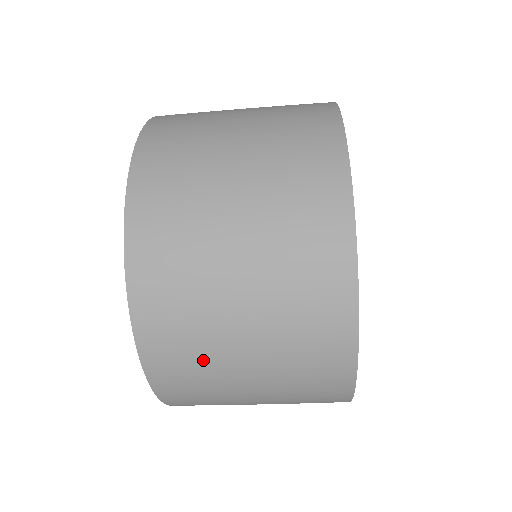
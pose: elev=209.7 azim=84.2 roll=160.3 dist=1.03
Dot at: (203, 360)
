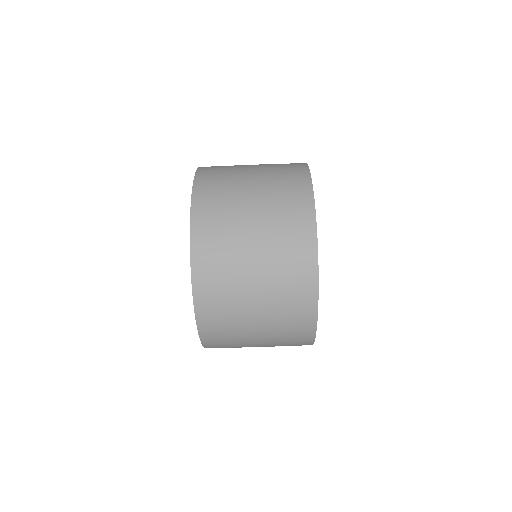
Dot at: (227, 202)
